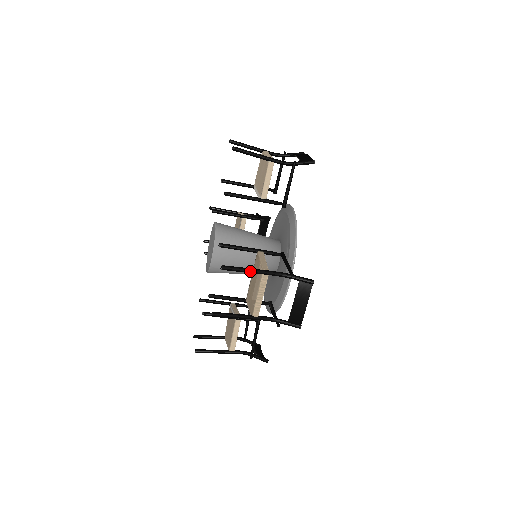
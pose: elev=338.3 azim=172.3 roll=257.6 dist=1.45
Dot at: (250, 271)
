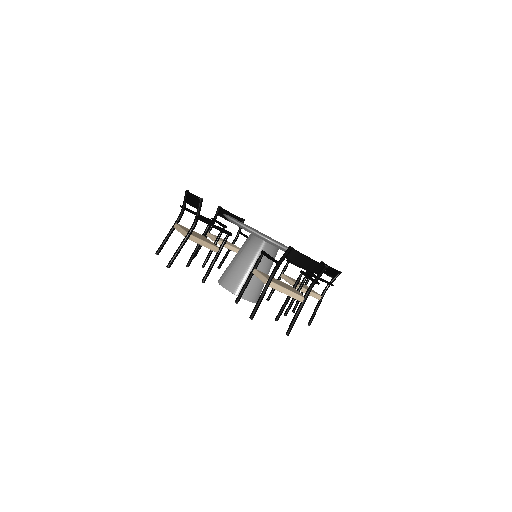
Dot at: (167, 235)
